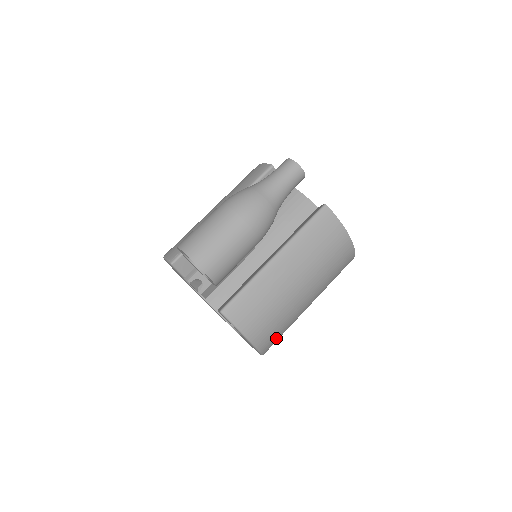
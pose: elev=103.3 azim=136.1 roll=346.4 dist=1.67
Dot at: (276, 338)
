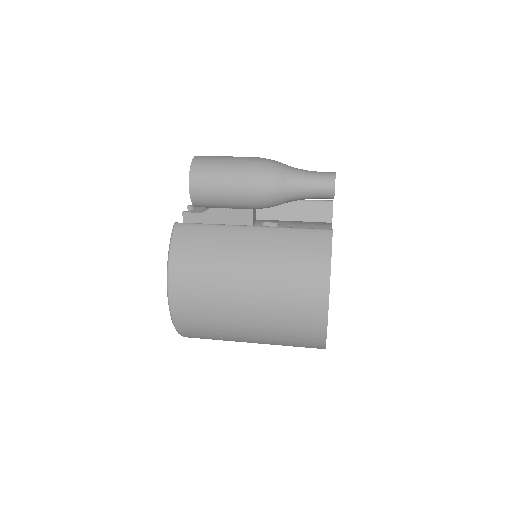
Dot at: (192, 307)
